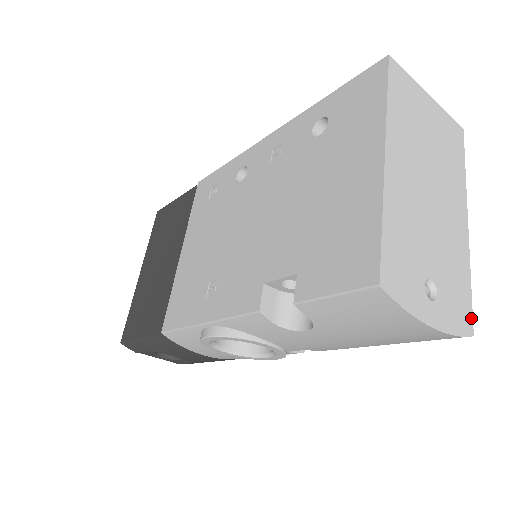
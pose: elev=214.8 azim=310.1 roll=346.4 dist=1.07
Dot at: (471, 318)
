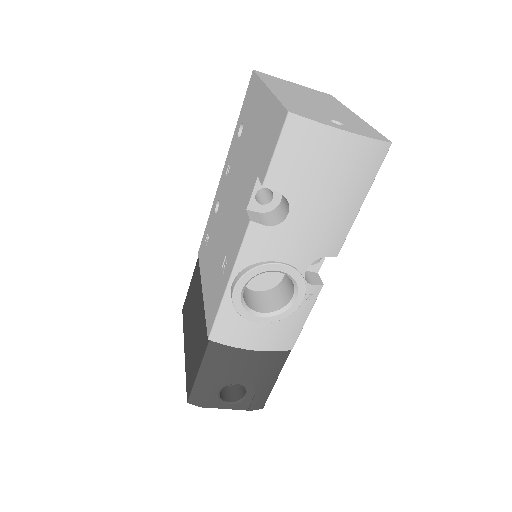
Dot at: (385, 138)
